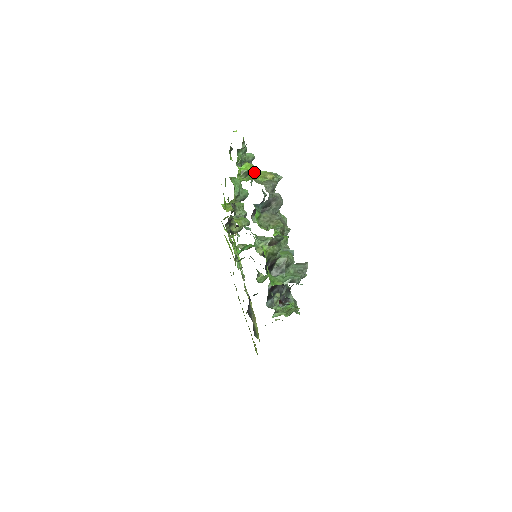
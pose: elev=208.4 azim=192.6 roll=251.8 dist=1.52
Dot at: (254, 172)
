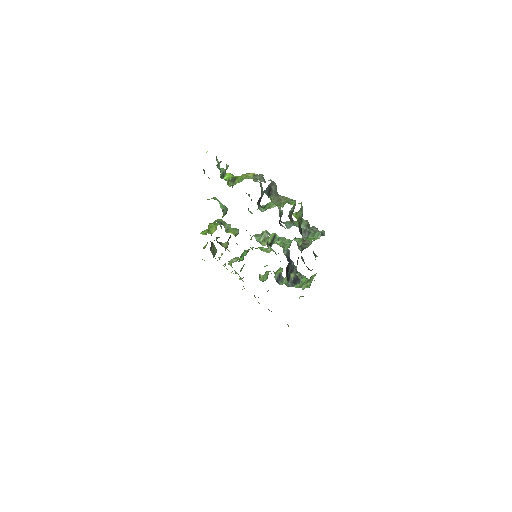
Dot at: (238, 177)
